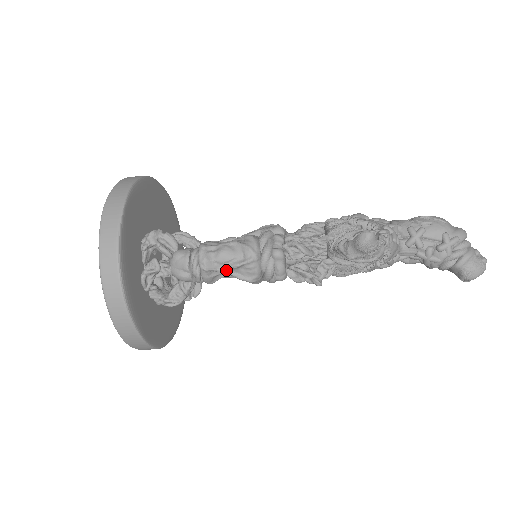
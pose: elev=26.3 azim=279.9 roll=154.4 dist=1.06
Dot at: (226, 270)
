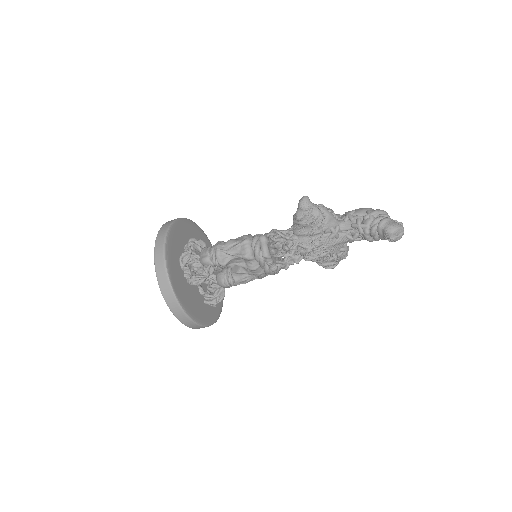
Dot at: (231, 251)
